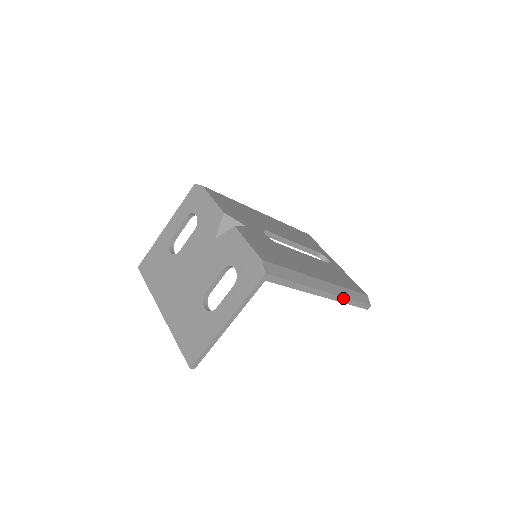
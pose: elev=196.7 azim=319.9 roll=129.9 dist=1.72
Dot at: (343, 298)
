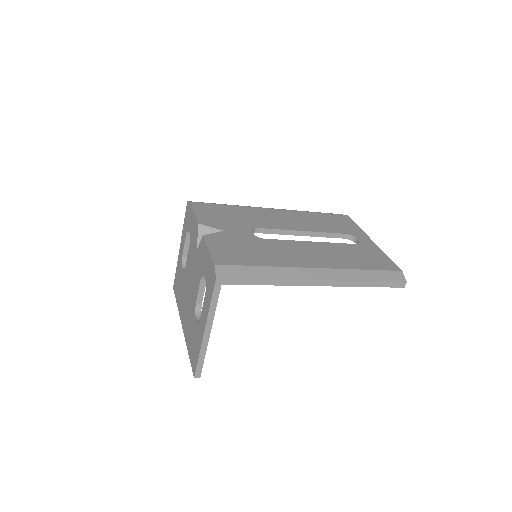
Dot at: (352, 282)
